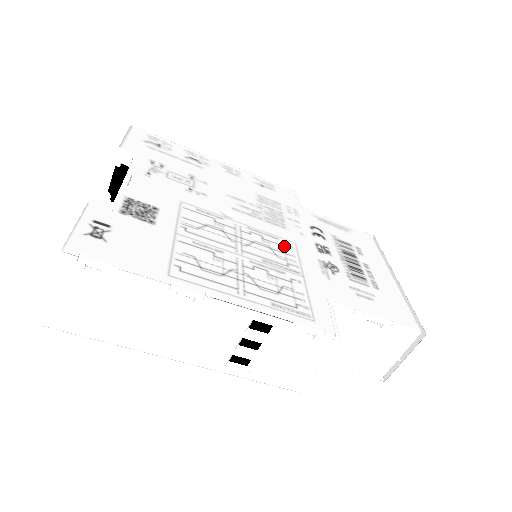
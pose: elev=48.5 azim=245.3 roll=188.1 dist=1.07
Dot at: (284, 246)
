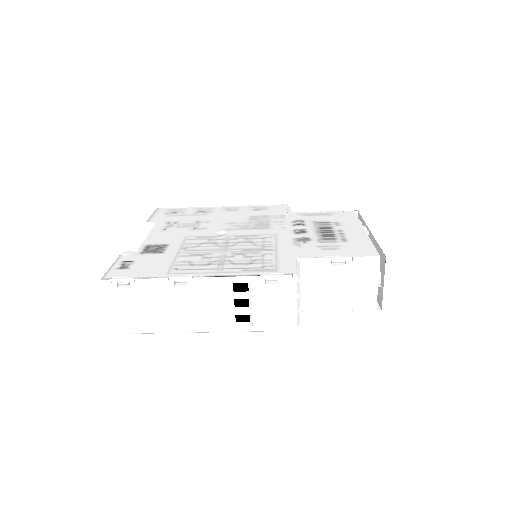
Dot at: (264, 238)
